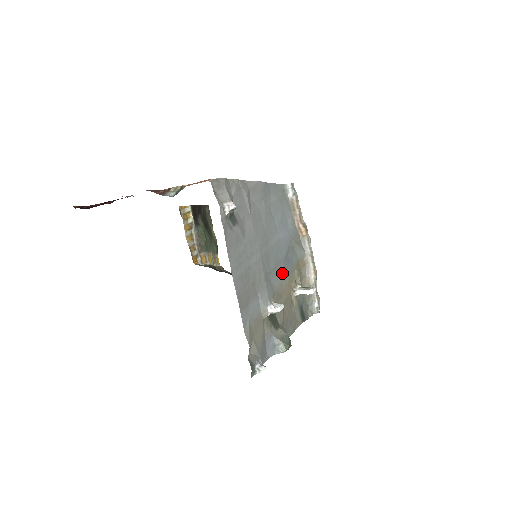
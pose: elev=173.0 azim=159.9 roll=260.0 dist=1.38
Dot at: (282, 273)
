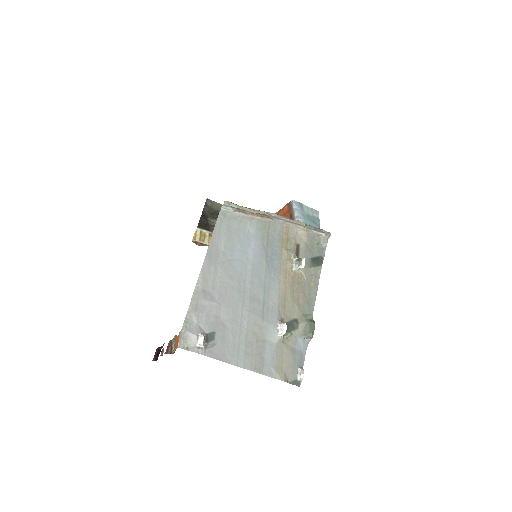
Dot at: (274, 281)
